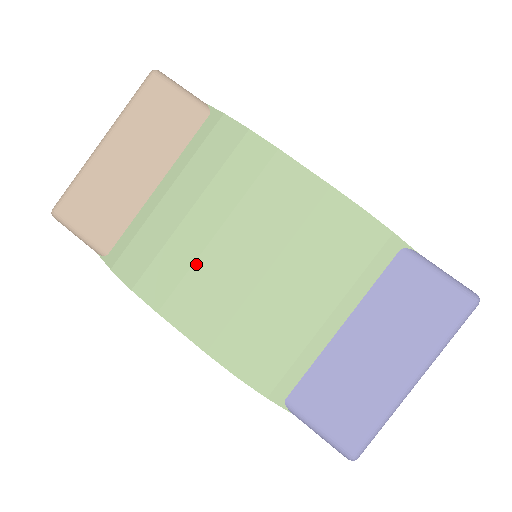
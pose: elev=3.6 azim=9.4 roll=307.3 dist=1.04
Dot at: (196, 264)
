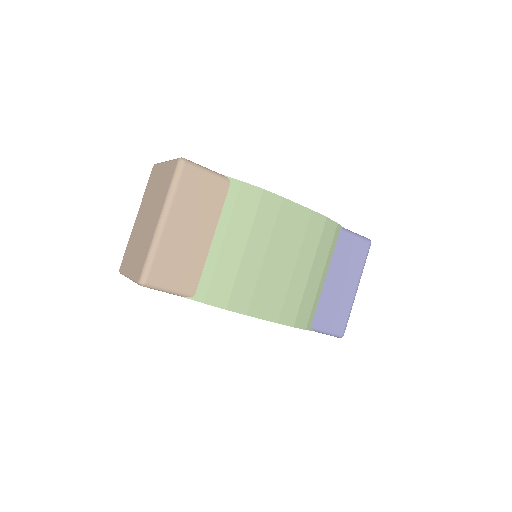
Dot at: (259, 279)
